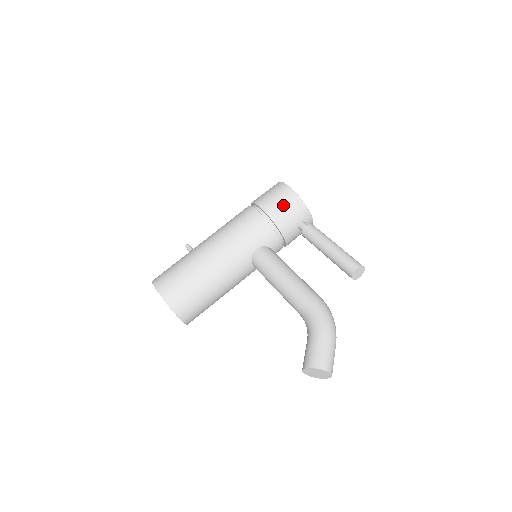
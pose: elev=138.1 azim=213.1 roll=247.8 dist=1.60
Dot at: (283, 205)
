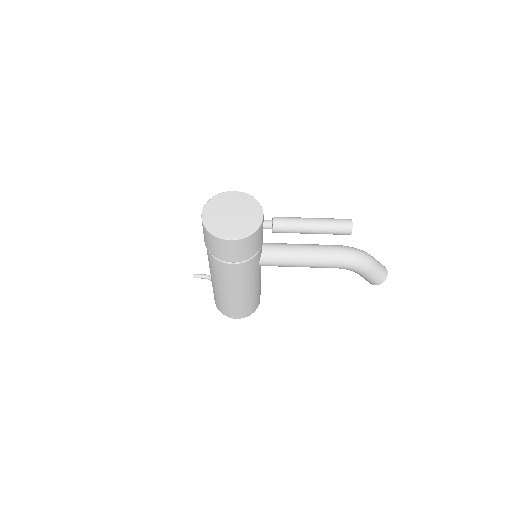
Dot at: (246, 249)
